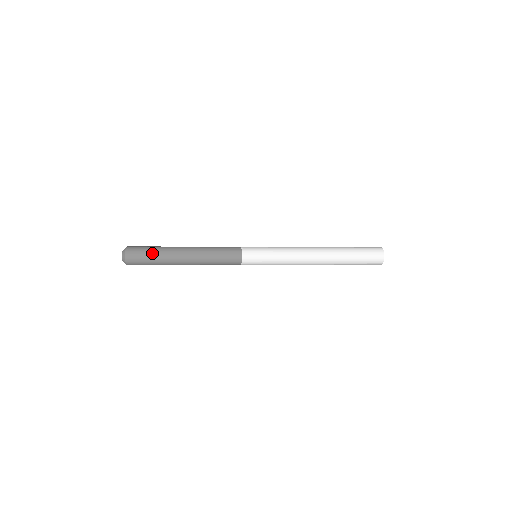
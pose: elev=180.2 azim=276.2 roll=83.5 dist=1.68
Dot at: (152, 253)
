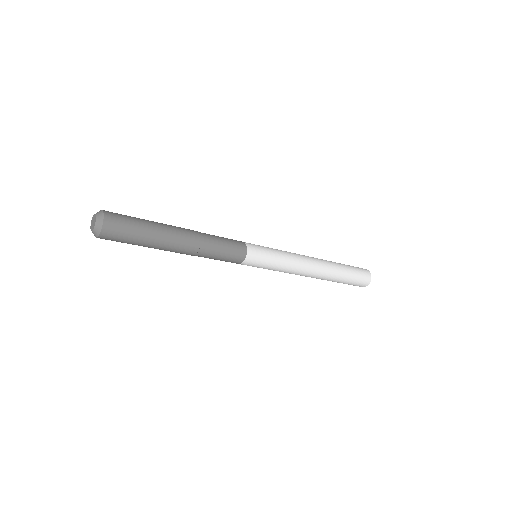
Dot at: (141, 227)
